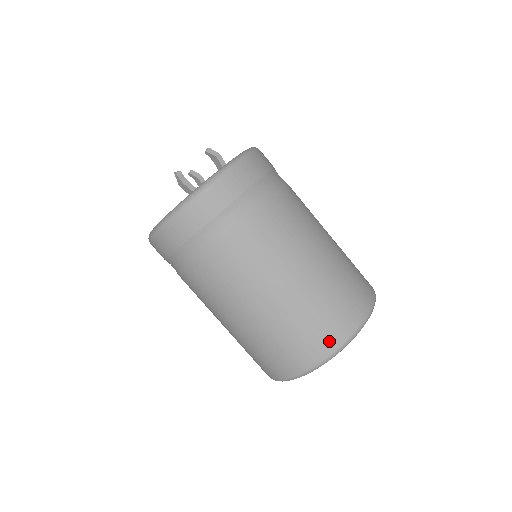
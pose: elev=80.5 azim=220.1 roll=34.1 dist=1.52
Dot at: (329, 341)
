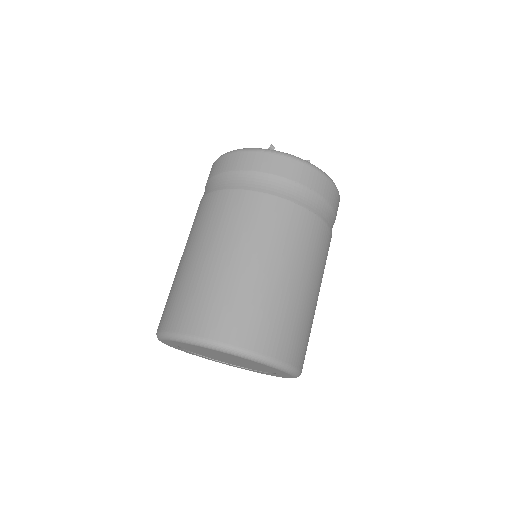
Dot at: (213, 327)
